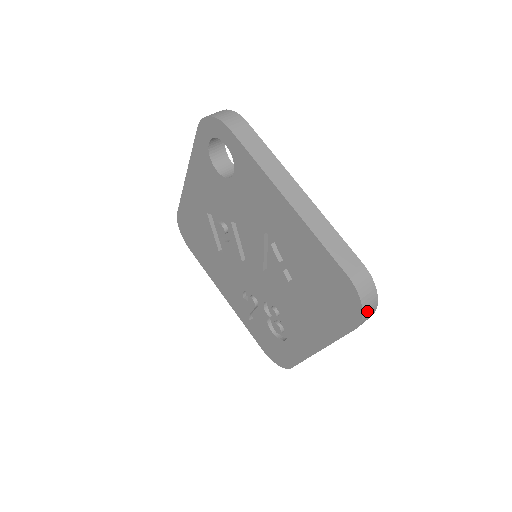
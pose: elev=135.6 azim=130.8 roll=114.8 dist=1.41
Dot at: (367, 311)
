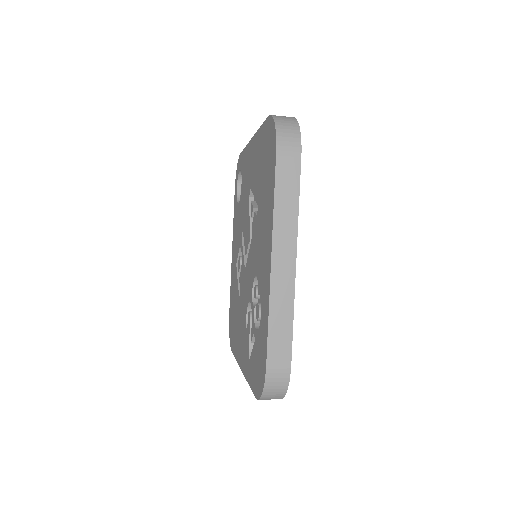
Dot at: (283, 129)
